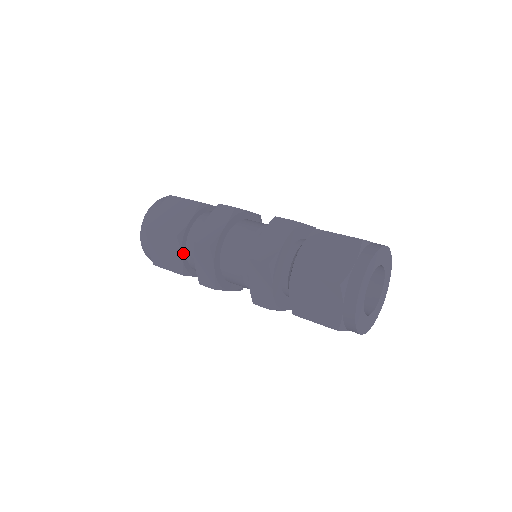
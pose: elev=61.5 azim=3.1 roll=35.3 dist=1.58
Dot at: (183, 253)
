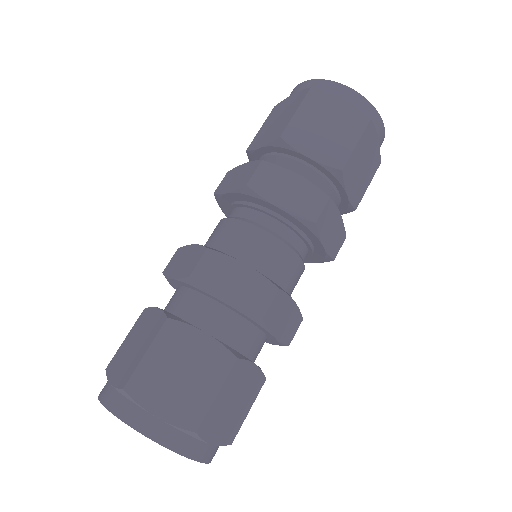
Dot at: (200, 331)
